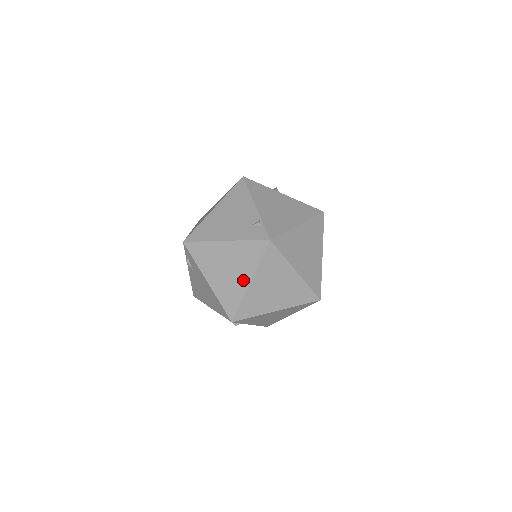
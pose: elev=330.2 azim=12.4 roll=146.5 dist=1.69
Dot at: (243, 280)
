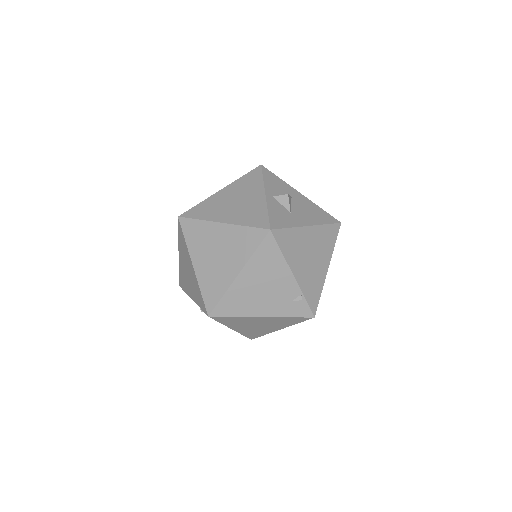
Dot at: (273, 329)
